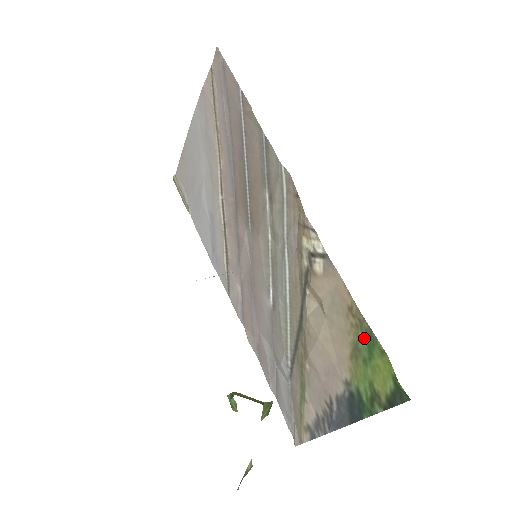
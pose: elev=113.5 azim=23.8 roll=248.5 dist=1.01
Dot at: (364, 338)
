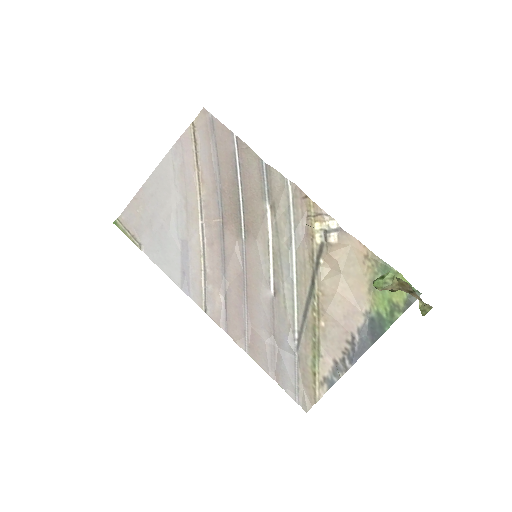
Dot at: (380, 272)
